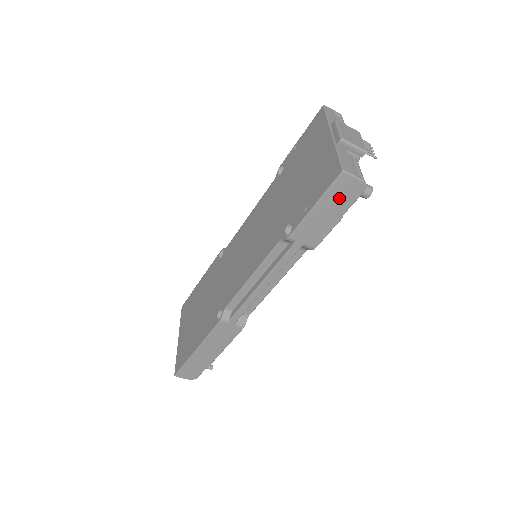
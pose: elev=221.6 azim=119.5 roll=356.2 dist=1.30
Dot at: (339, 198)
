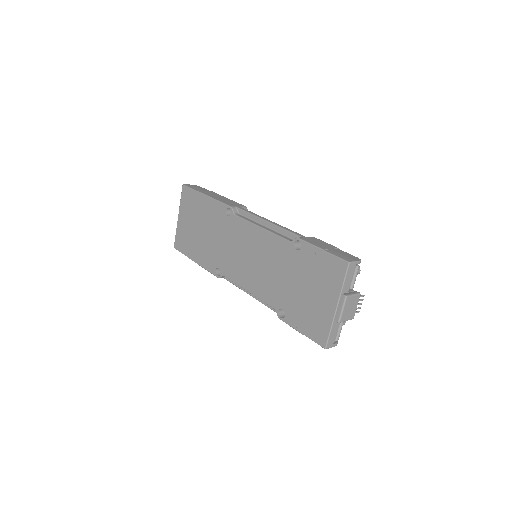
Dot at: occluded
